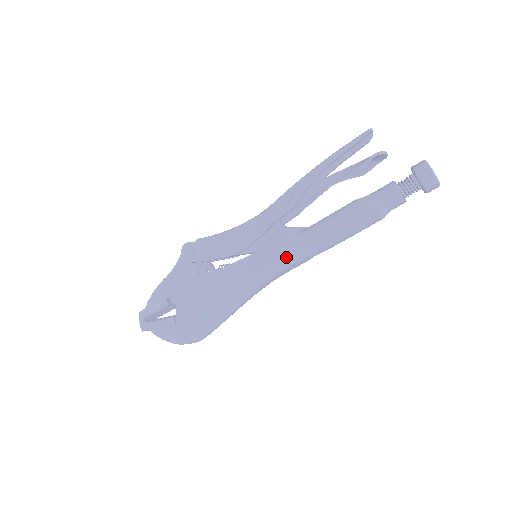
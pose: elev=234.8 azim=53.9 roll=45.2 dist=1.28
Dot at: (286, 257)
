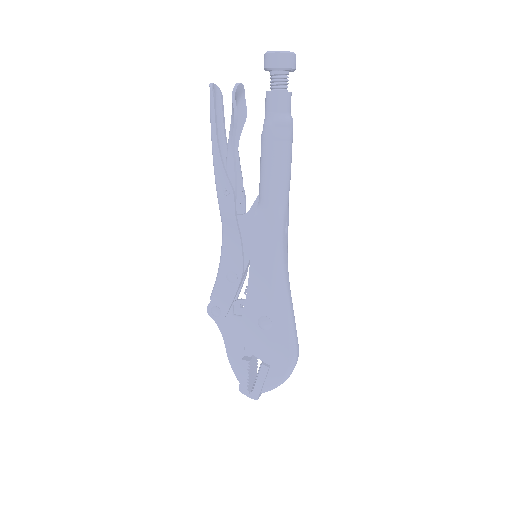
Dot at: (271, 230)
